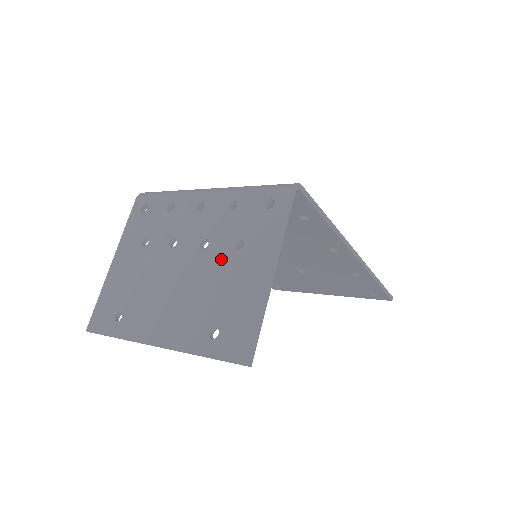
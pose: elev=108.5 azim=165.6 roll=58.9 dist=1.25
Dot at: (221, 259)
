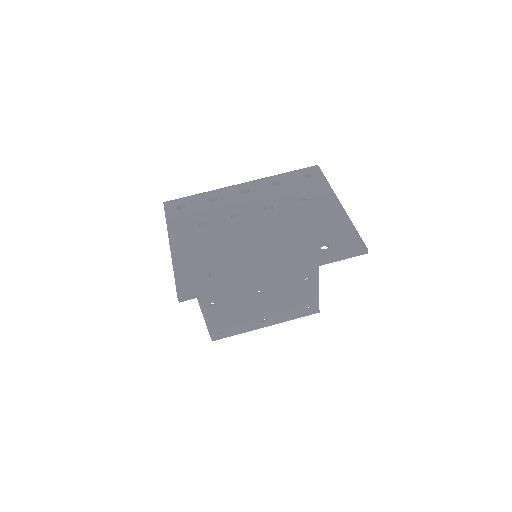
Dot at: (293, 210)
